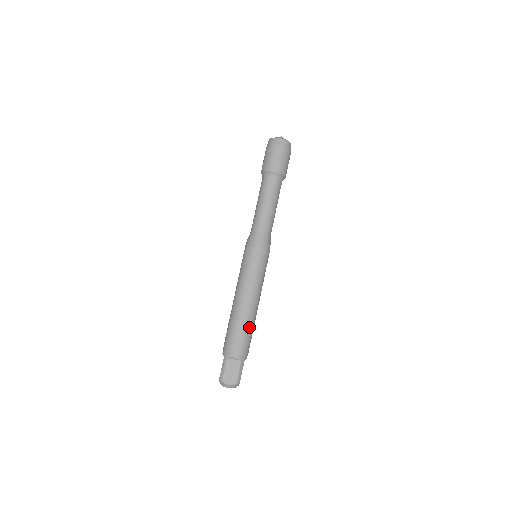
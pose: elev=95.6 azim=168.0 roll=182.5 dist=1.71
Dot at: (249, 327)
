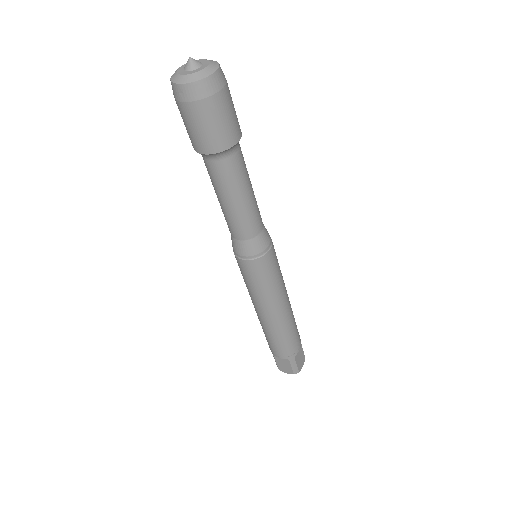
Dot at: (282, 335)
